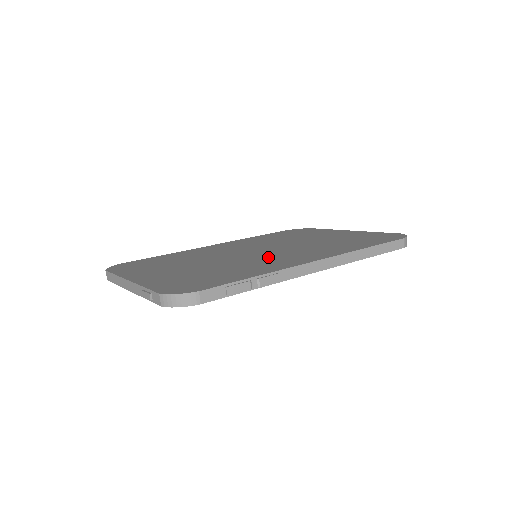
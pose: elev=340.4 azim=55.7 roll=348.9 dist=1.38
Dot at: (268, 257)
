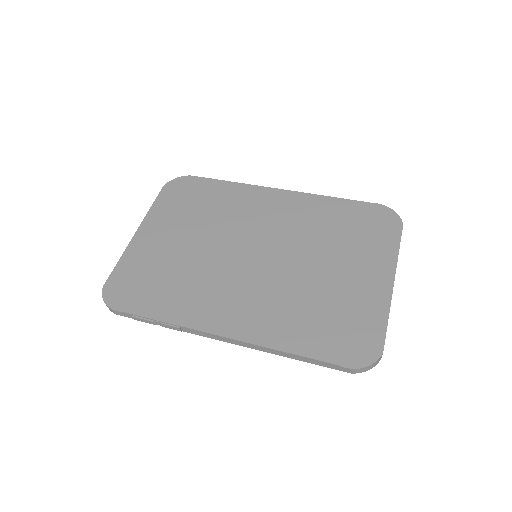
Dot at: (229, 284)
